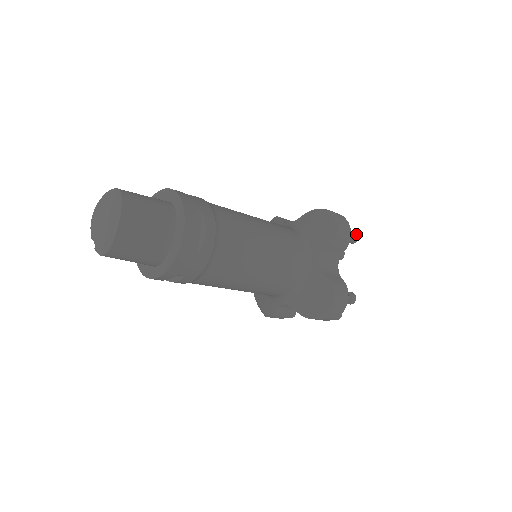
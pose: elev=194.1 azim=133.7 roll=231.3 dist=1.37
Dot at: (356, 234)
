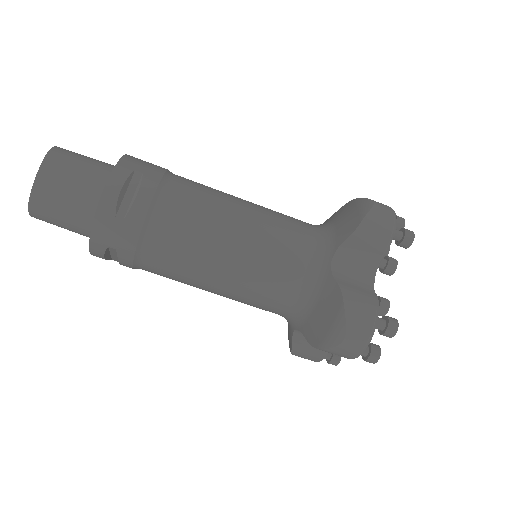
Dot at: (410, 232)
